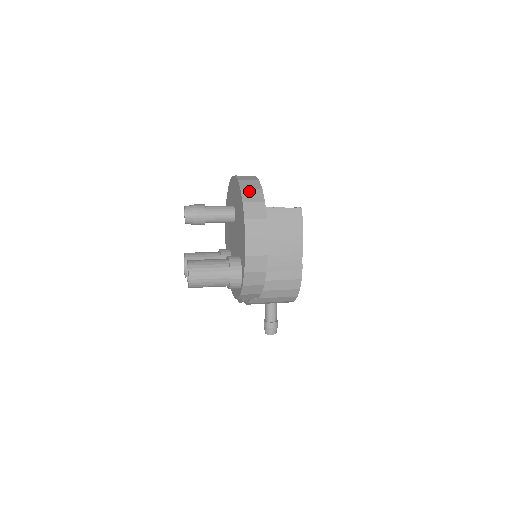
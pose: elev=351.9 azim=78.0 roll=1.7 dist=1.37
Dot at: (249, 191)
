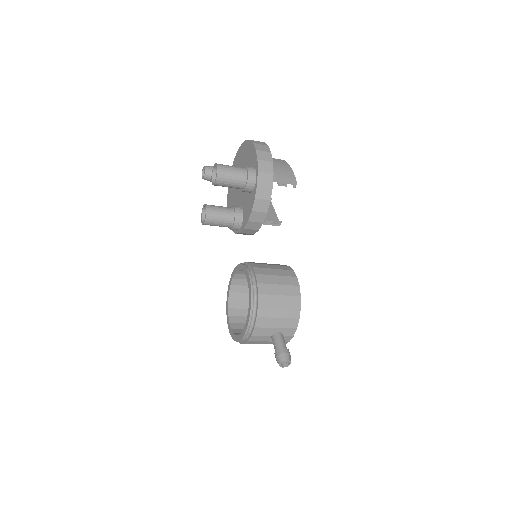
Dot at: occluded
